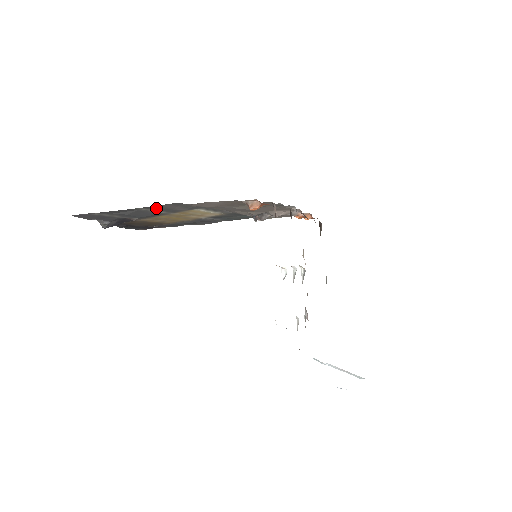
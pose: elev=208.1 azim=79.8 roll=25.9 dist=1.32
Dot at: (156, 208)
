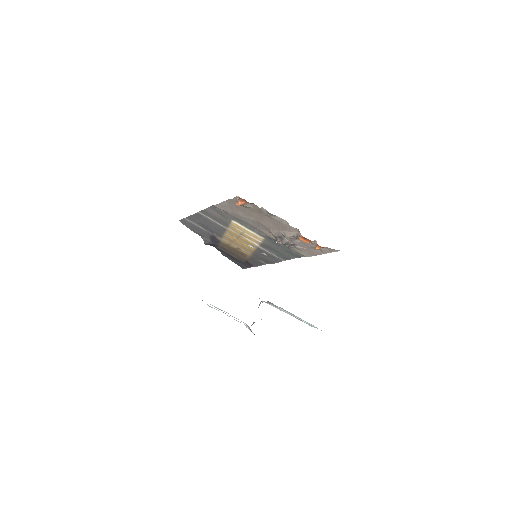
Dot at: (210, 215)
